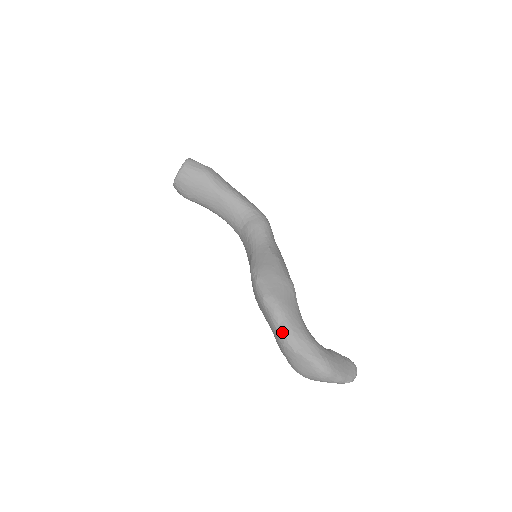
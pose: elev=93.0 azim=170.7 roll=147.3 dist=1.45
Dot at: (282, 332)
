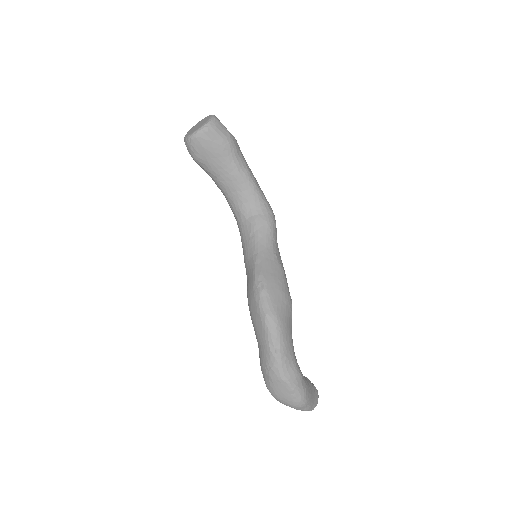
Dot at: (276, 356)
